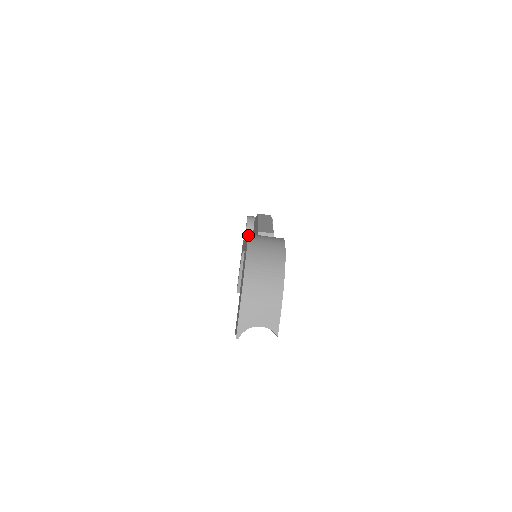
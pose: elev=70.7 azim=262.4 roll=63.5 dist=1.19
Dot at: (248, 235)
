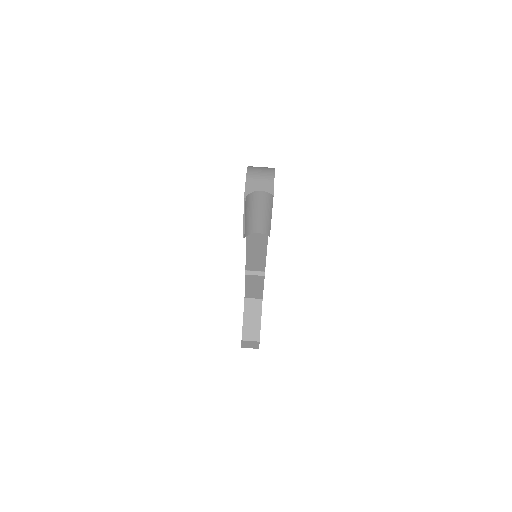
Dot at: occluded
